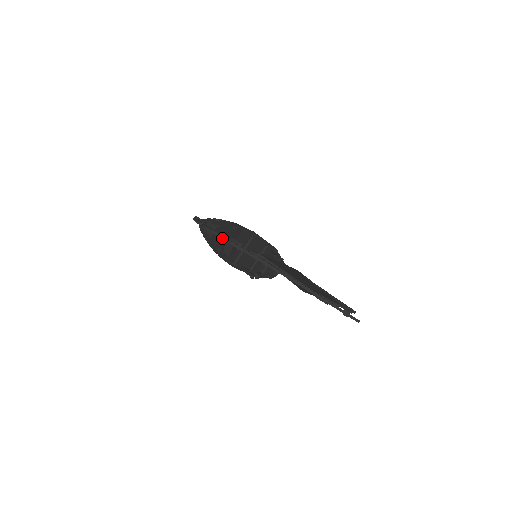
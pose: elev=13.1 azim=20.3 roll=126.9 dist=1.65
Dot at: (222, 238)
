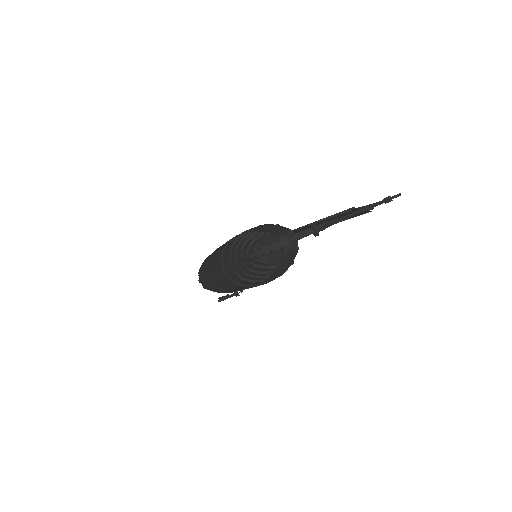
Dot at: (320, 230)
